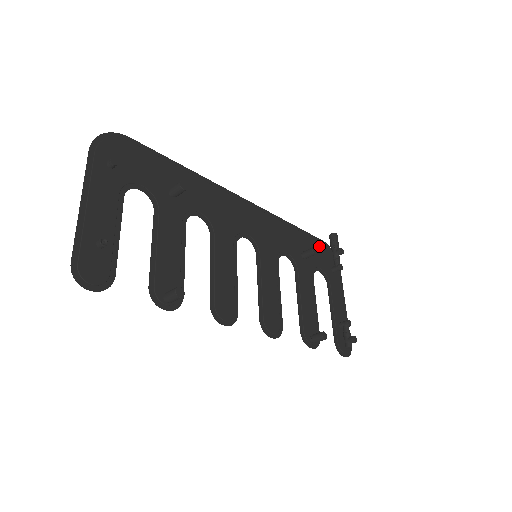
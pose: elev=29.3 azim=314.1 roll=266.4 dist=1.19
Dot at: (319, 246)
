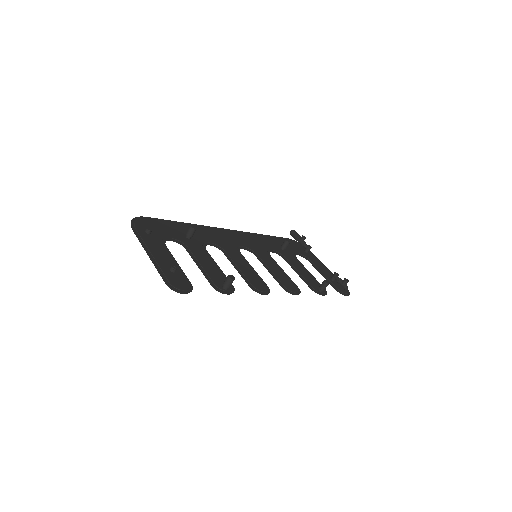
Dot at: occluded
